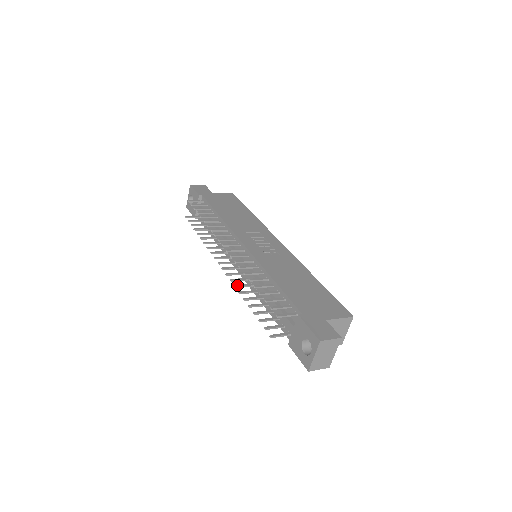
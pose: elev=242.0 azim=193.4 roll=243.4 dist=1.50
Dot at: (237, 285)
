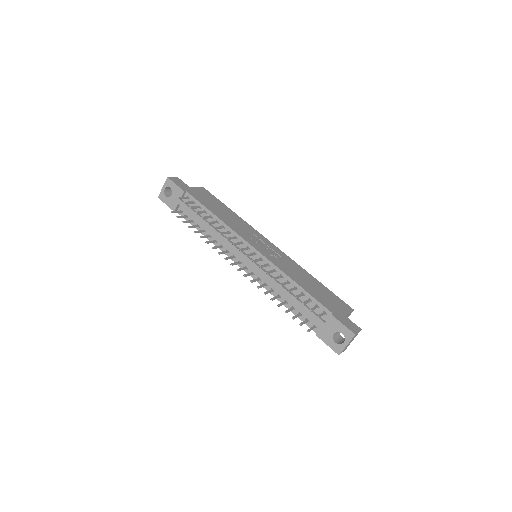
Dot at: (259, 286)
